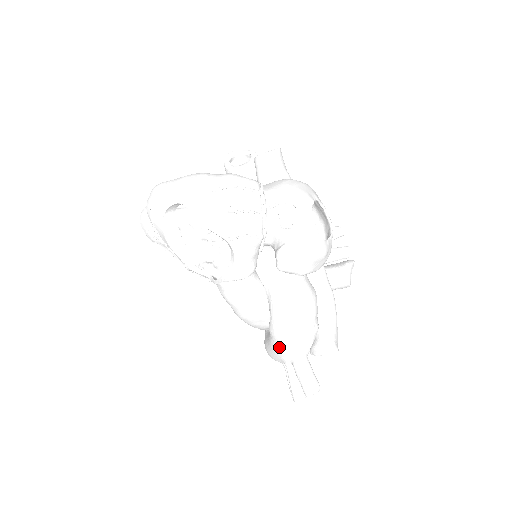
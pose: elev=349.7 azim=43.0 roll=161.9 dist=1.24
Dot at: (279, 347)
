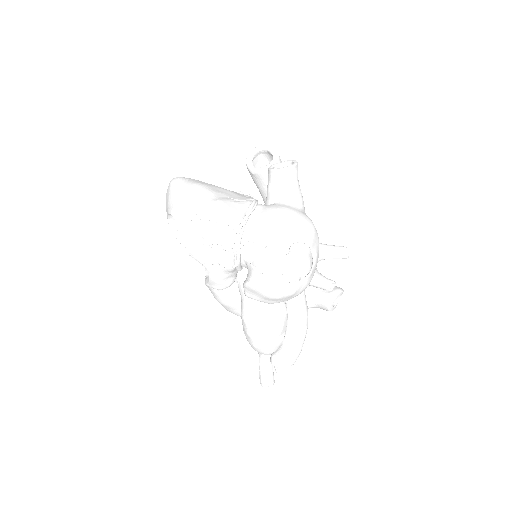
Dot at: occluded
